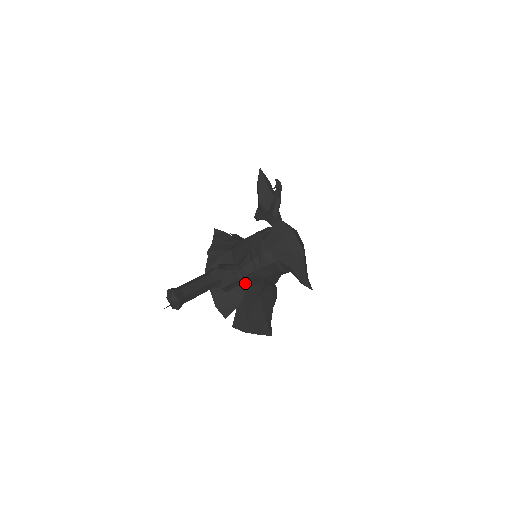
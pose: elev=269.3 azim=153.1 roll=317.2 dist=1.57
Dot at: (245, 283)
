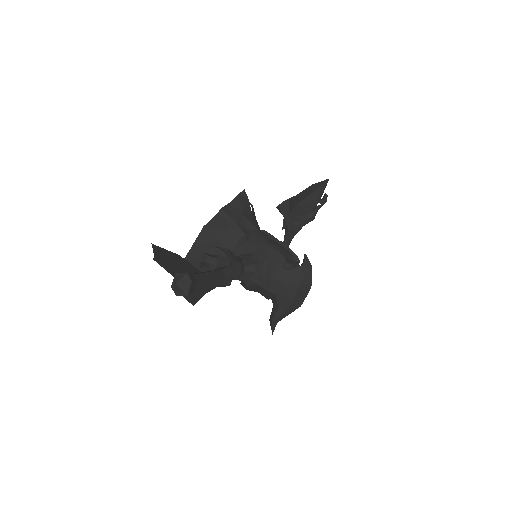
Dot at: occluded
